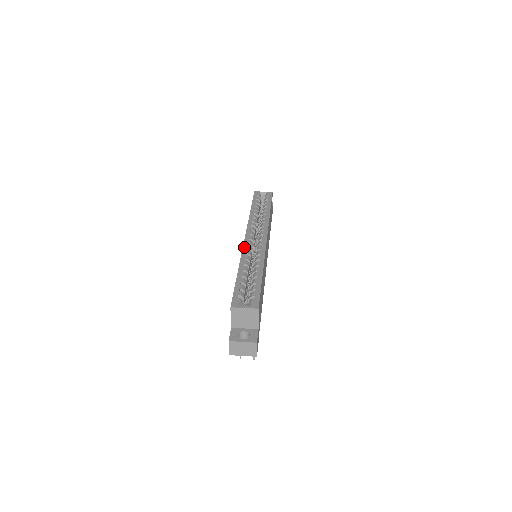
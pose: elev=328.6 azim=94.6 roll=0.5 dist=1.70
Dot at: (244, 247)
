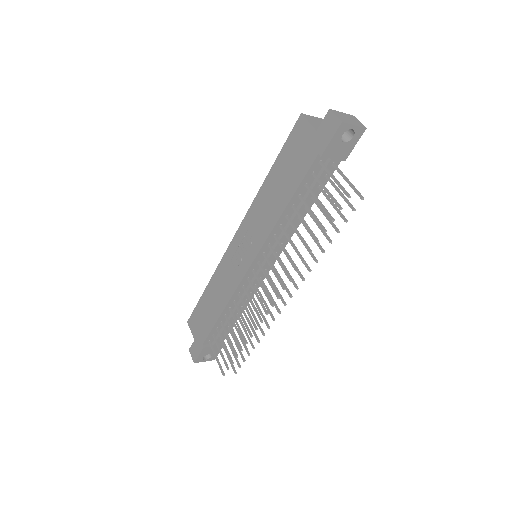
Dot at: (245, 217)
